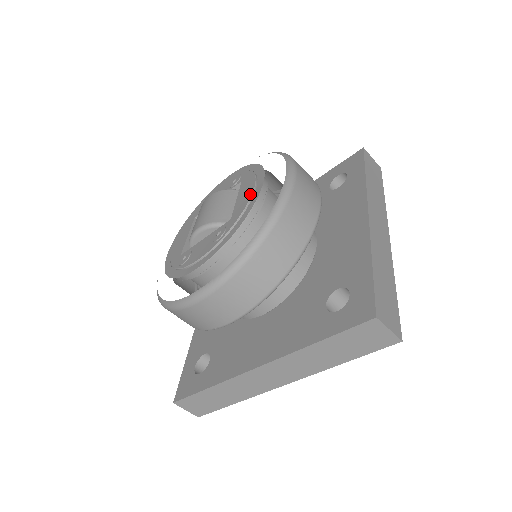
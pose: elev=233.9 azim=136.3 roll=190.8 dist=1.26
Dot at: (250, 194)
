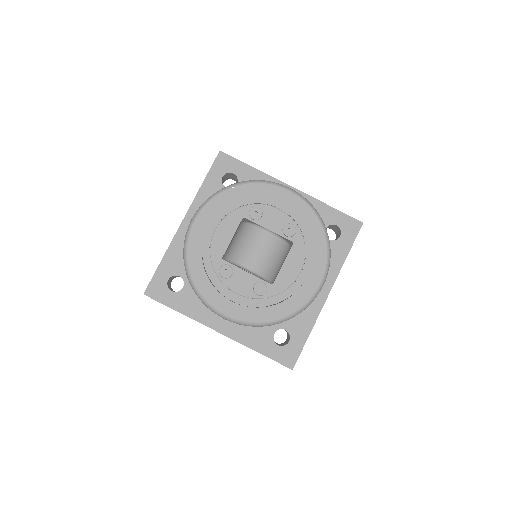
Dot at: (294, 278)
